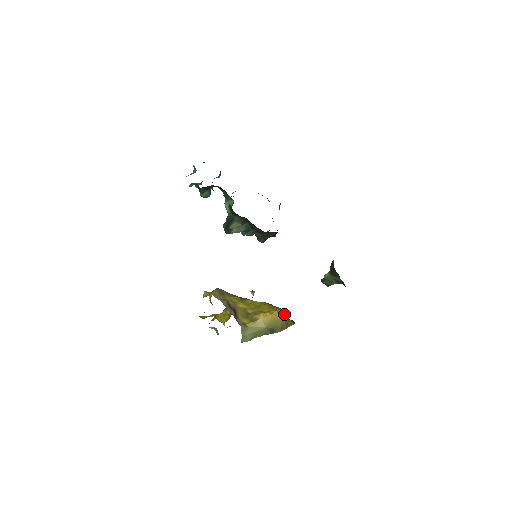
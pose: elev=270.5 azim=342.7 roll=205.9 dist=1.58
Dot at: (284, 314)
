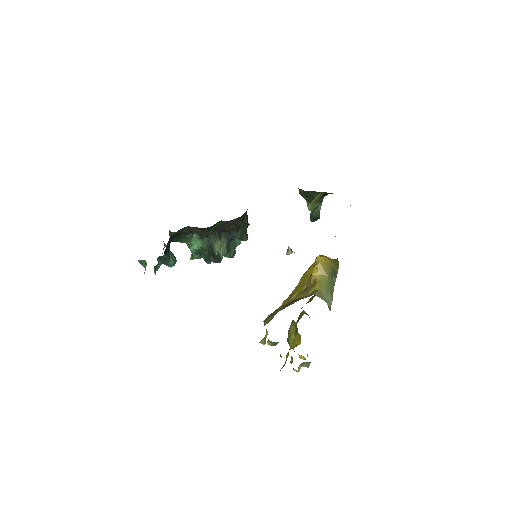
Dot at: (324, 256)
